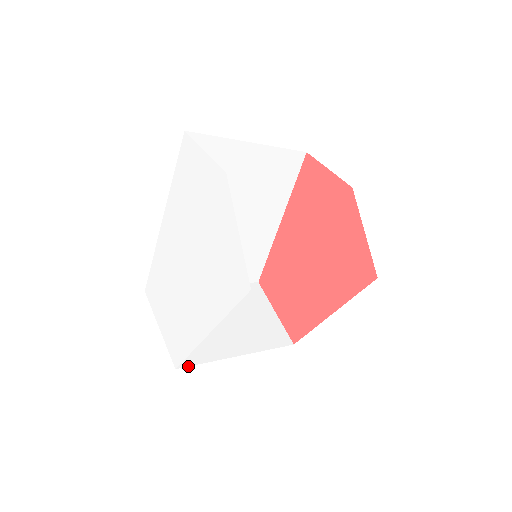
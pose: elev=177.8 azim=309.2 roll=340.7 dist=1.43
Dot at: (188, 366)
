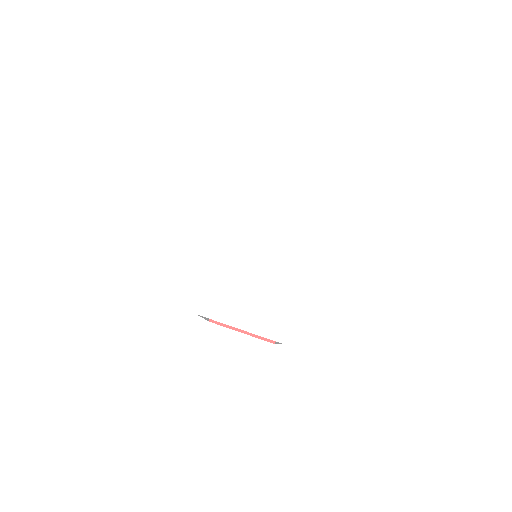
Dot at: occluded
